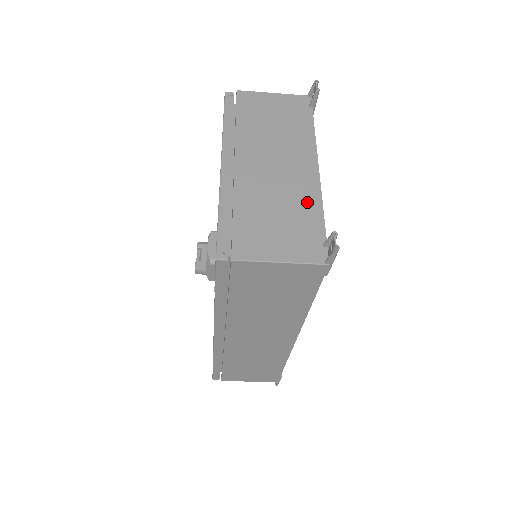
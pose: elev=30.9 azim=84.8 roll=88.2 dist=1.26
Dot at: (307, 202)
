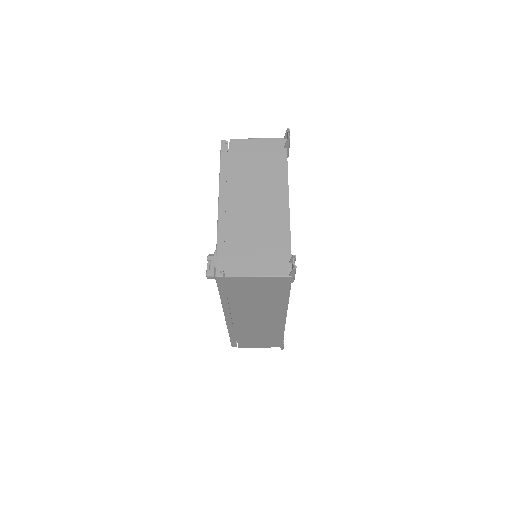
Dot at: (279, 230)
